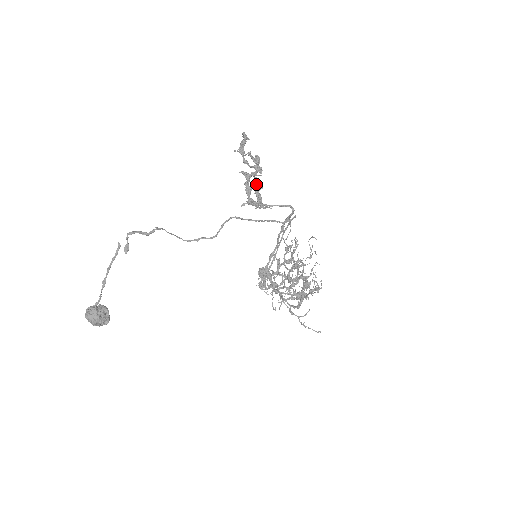
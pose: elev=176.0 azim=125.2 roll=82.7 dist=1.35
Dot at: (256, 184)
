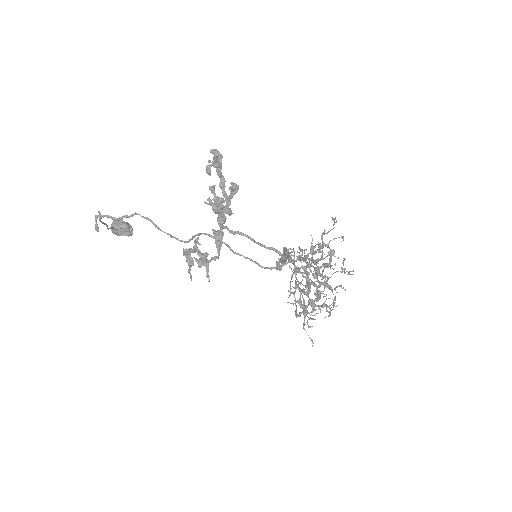
Dot at: (186, 257)
